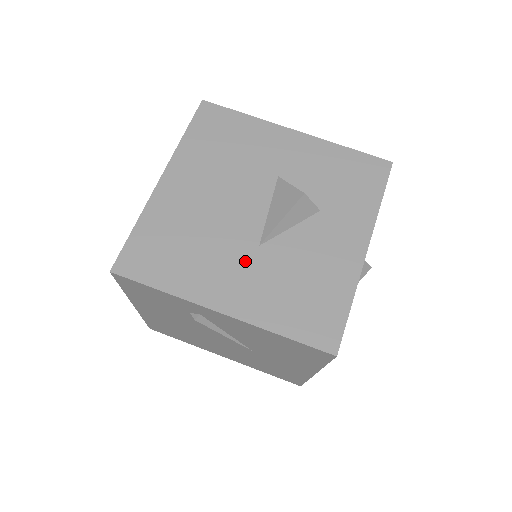
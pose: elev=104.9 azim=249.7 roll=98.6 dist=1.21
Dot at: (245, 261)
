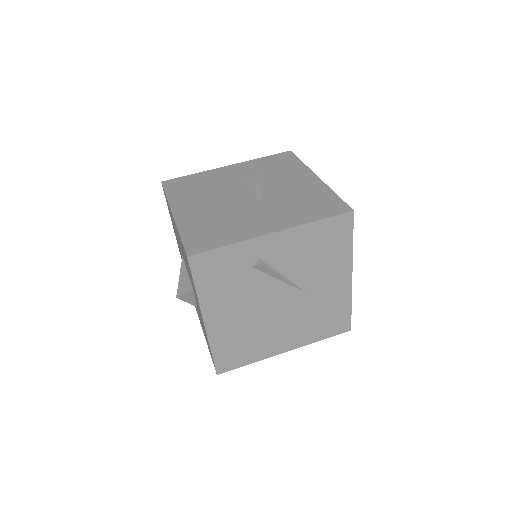
Dot at: (261, 211)
